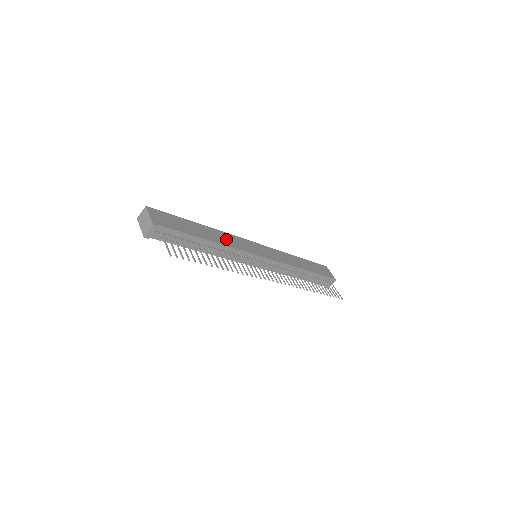
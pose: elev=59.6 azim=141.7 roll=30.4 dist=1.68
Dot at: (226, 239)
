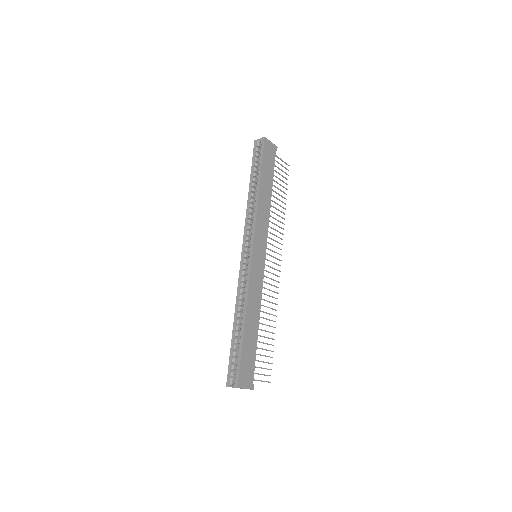
Dot at: (255, 299)
